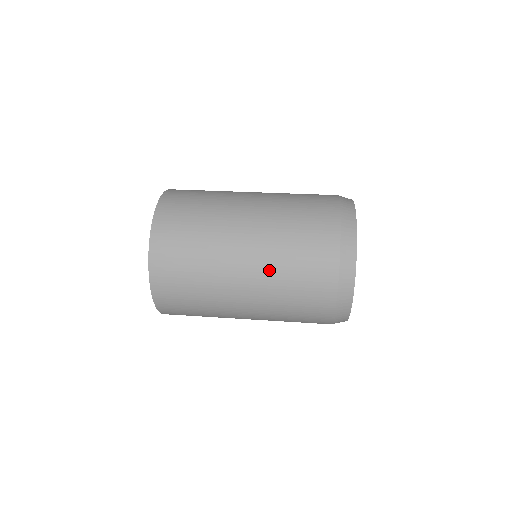
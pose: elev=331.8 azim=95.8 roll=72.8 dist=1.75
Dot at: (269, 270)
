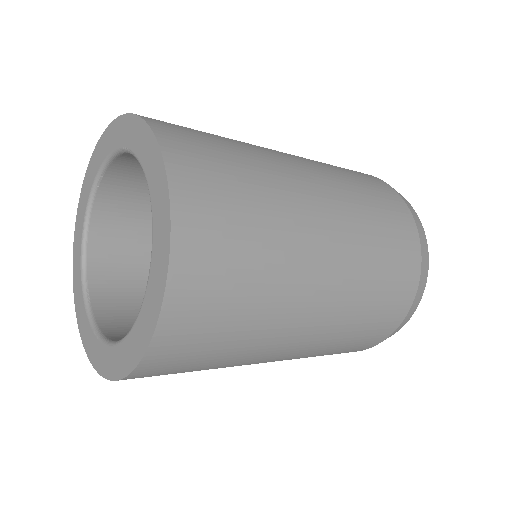
Dot at: (356, 270)
